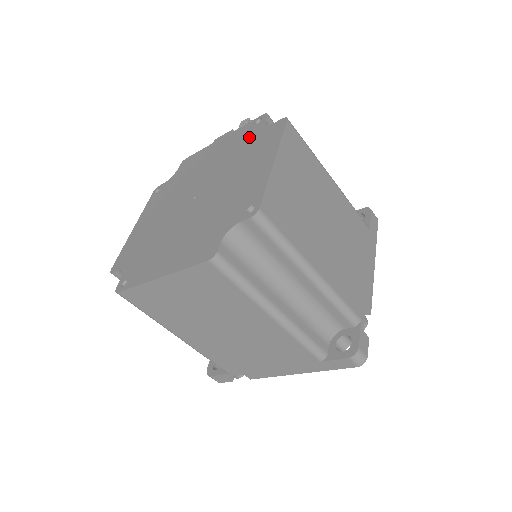
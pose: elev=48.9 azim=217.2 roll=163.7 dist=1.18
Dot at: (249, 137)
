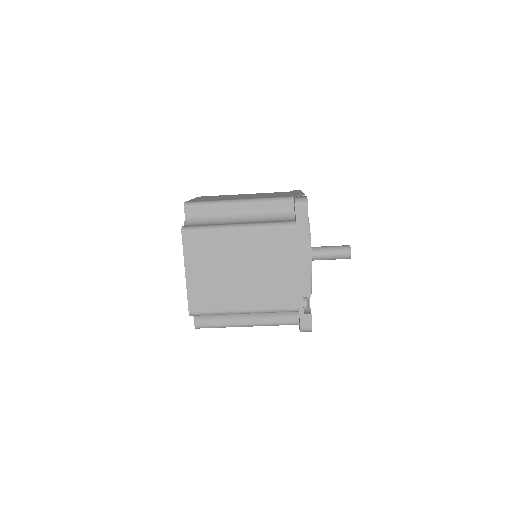
Dot at: occluded
